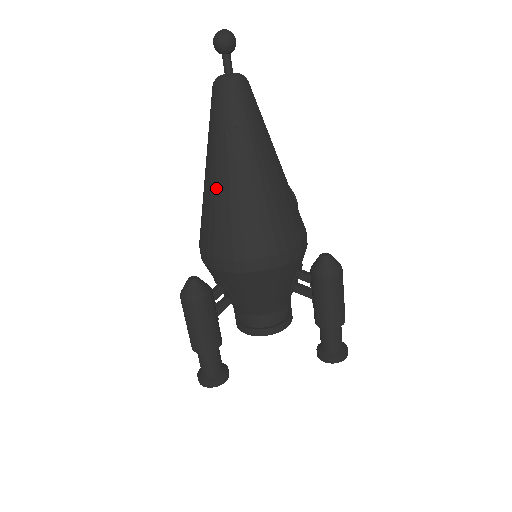
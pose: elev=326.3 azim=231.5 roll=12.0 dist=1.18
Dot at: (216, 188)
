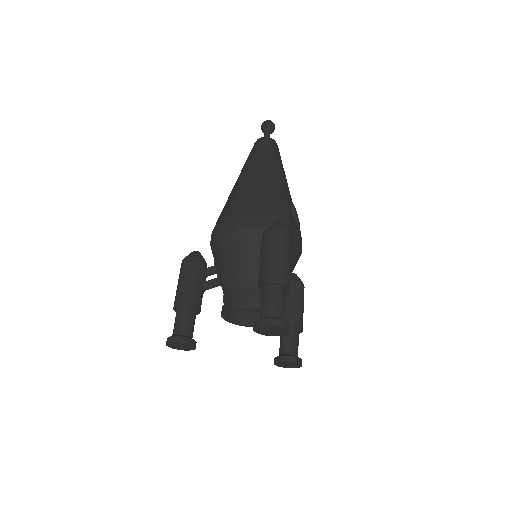
Dot at: occluded
